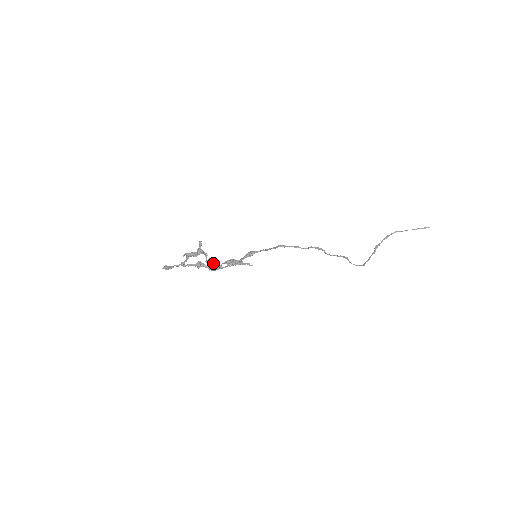
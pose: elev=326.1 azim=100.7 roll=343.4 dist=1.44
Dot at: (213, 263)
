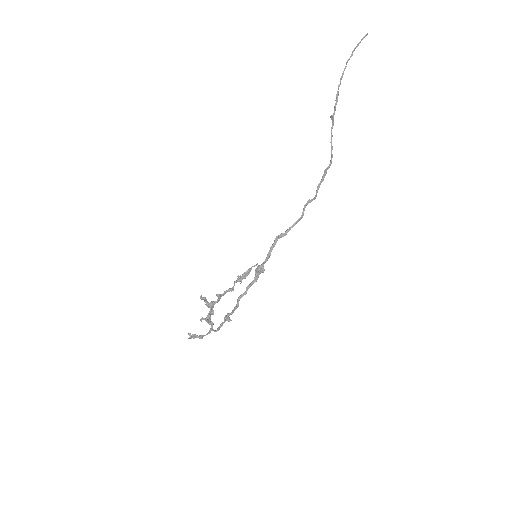
Dot at: (223, 293)
